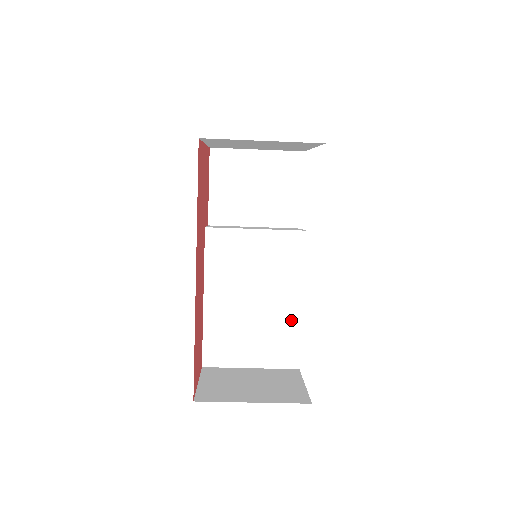
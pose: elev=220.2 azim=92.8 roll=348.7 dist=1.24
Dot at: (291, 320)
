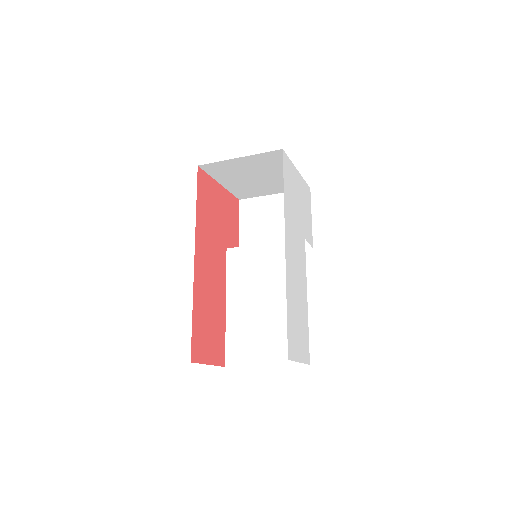
Dot at: occluded
